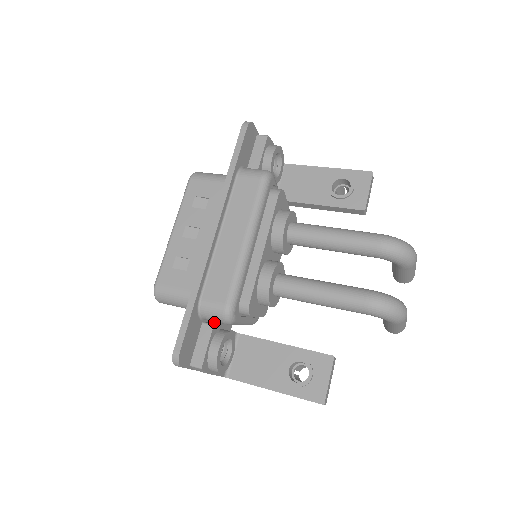
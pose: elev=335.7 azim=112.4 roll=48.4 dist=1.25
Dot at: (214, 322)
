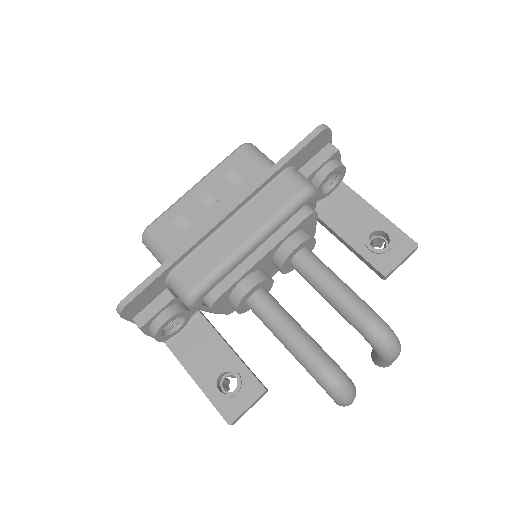
Dot at: occluded
